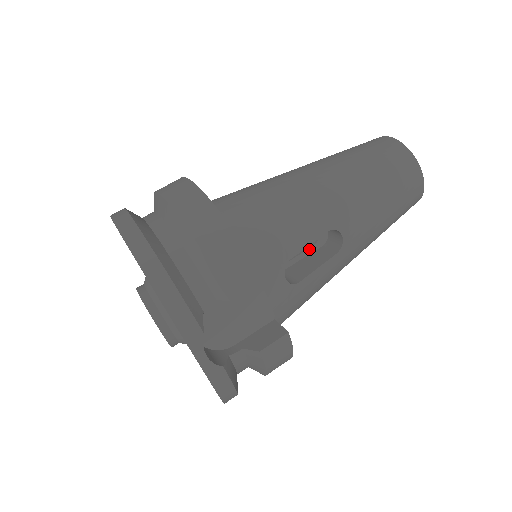
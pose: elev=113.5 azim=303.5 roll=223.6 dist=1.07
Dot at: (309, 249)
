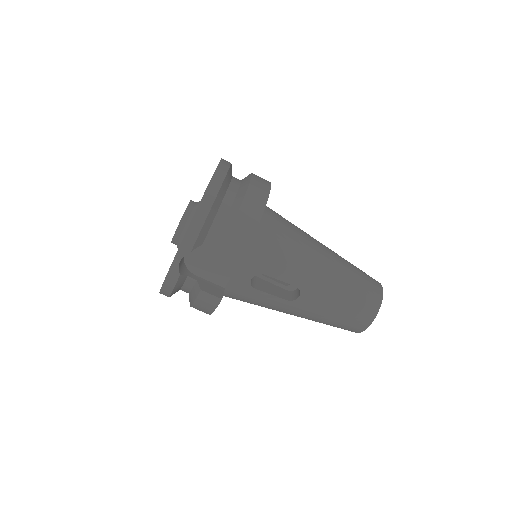
Dot at: (280, 283)
